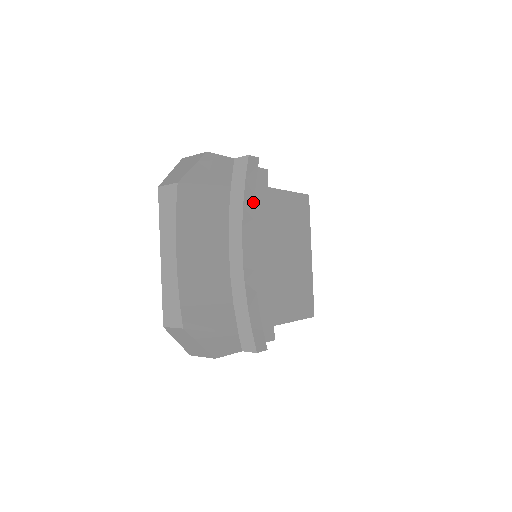
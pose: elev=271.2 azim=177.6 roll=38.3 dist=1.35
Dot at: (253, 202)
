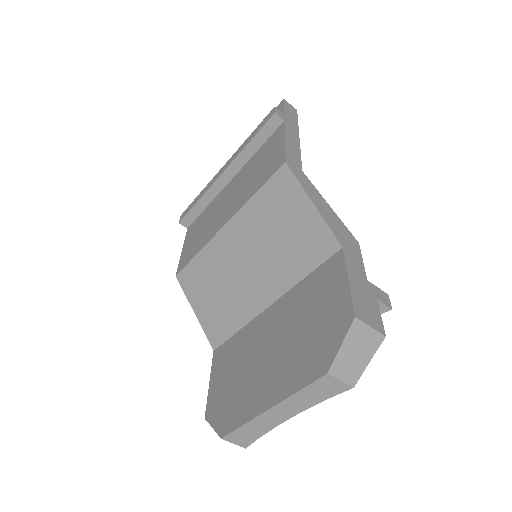
Dot at: occluded
